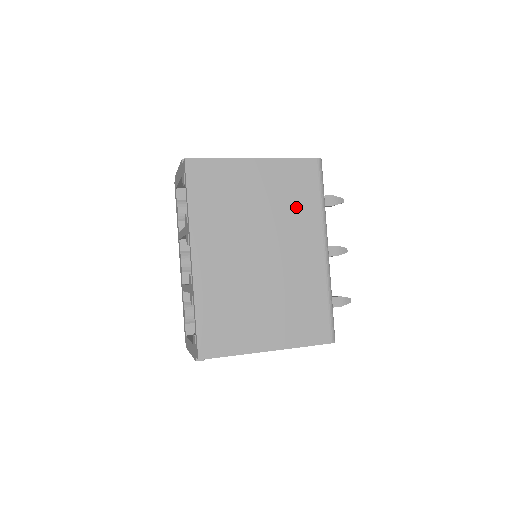
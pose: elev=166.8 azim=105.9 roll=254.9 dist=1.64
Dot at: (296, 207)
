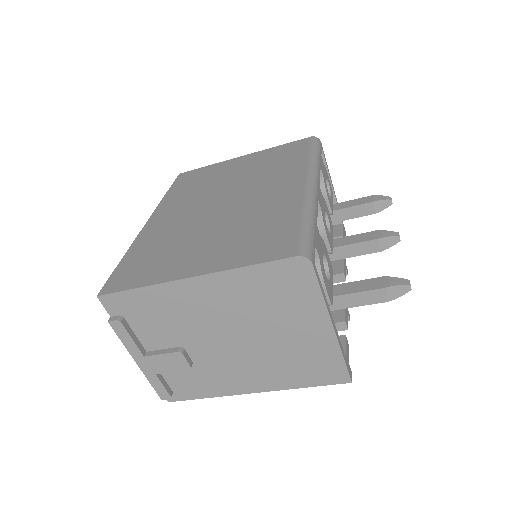
Dot at: (277, 167)
